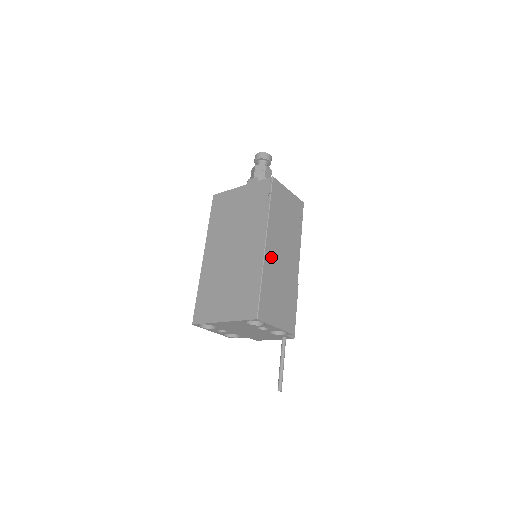
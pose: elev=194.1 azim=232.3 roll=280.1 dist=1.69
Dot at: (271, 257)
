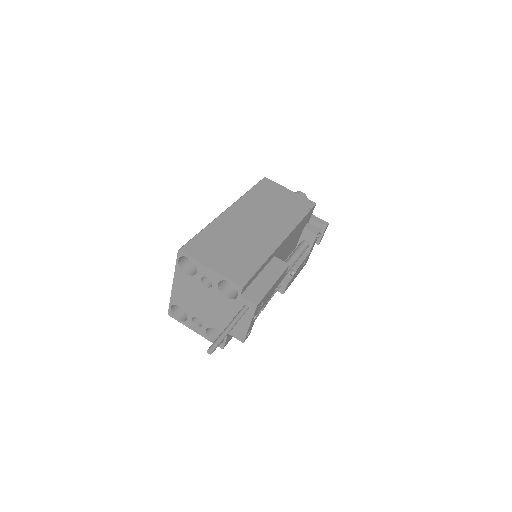
Dot at: (231, 219)
